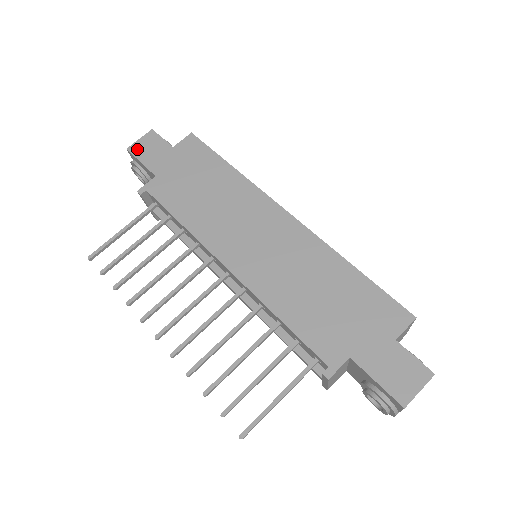
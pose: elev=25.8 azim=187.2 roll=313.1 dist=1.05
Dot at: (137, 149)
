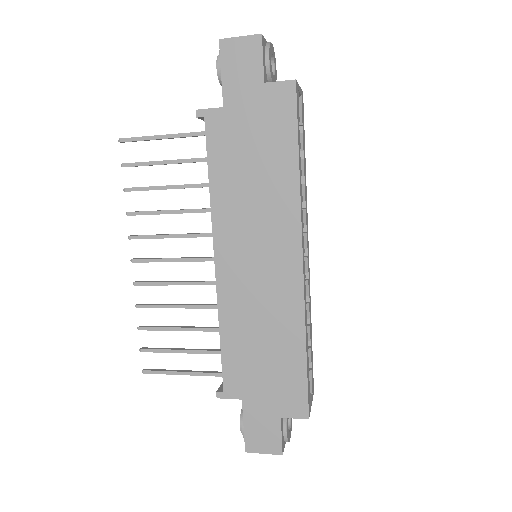
Dot at: (229, 50)
